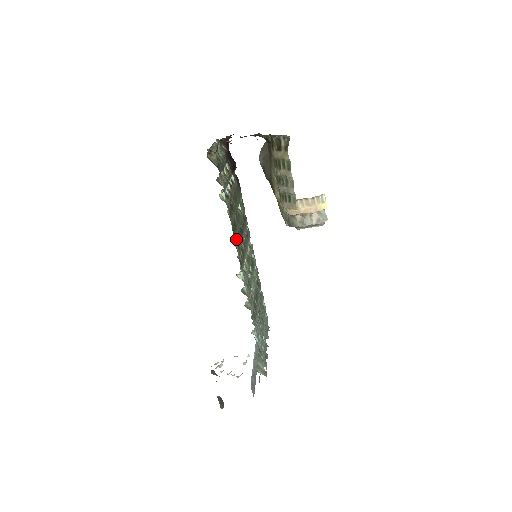
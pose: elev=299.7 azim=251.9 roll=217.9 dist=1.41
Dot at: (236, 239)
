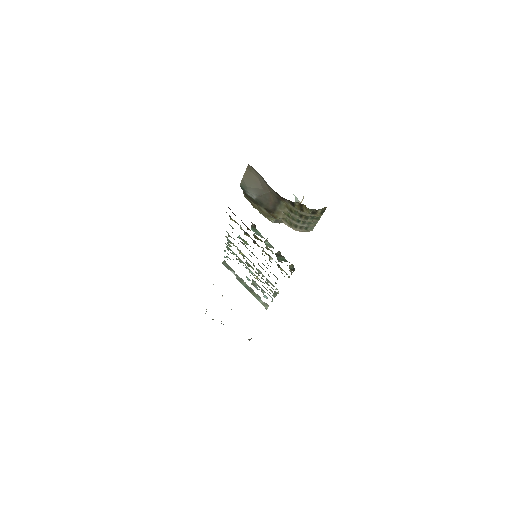
Dot at: occluded
